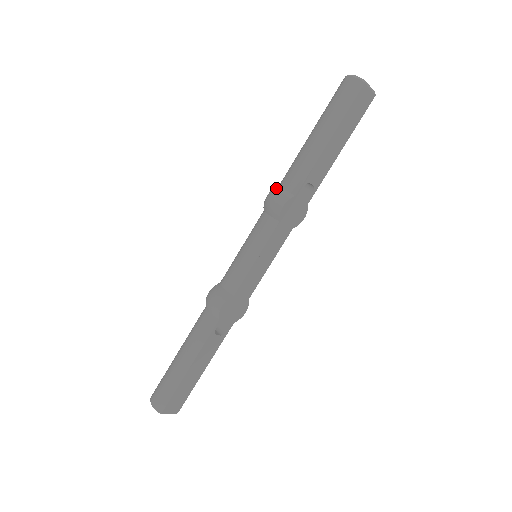
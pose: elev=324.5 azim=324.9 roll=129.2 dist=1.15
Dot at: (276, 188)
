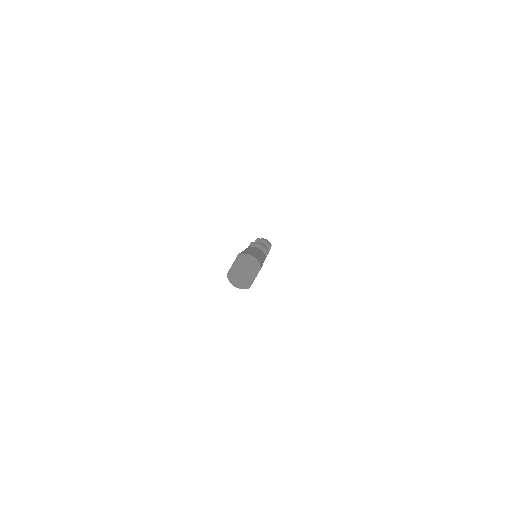
Dot at: occluded
